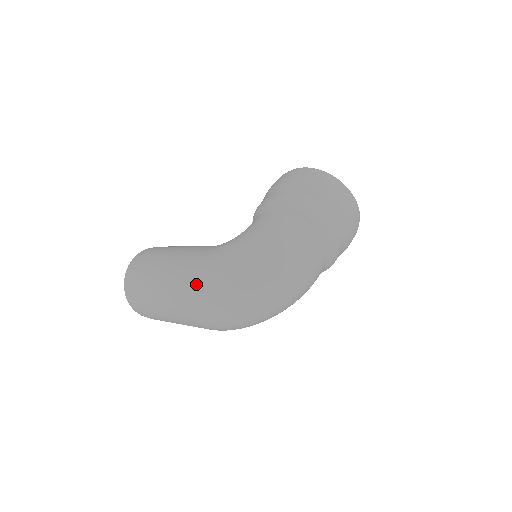
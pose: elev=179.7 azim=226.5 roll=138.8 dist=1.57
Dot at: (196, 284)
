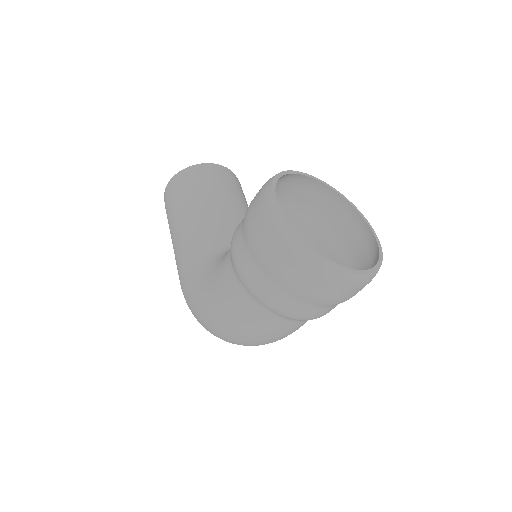
Dot at: occluded
